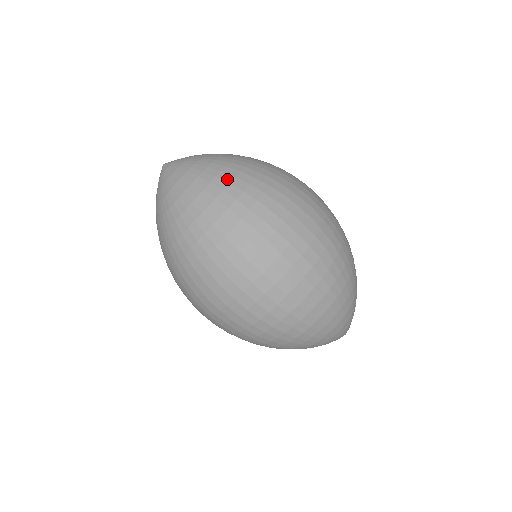
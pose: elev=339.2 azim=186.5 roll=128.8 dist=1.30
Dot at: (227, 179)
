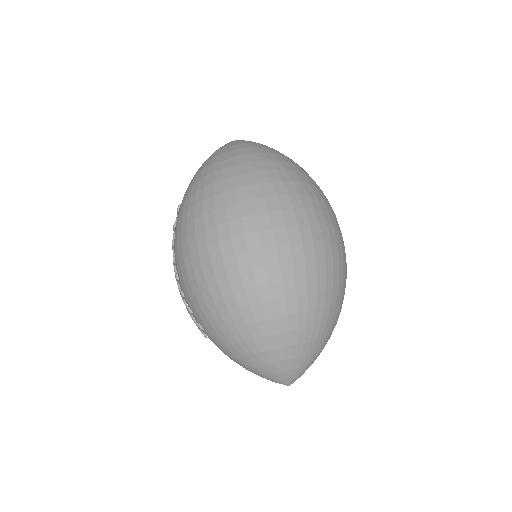
Dot at: (292, 161)
